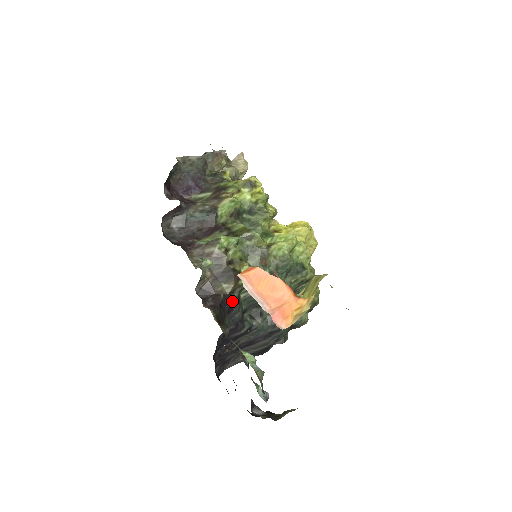
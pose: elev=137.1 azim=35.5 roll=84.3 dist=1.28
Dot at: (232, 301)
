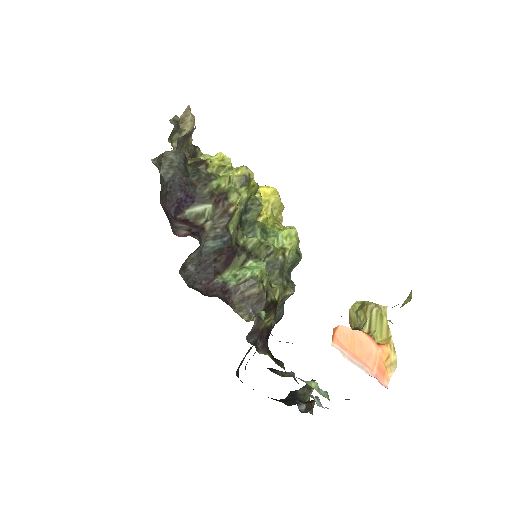
Dot at: occluded
